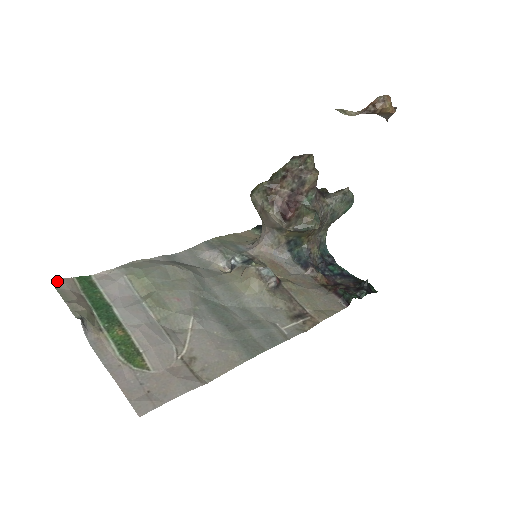
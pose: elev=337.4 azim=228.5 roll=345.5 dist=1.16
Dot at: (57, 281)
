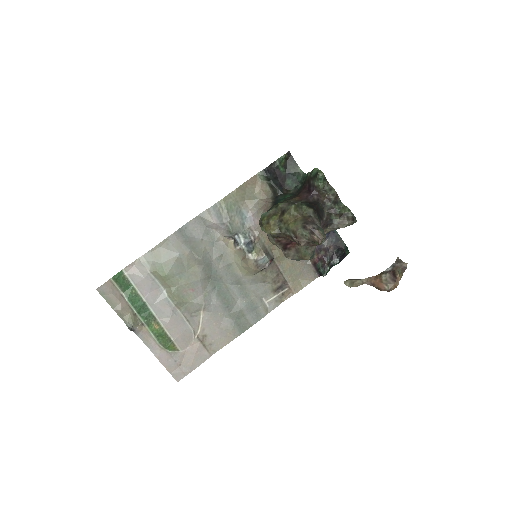
Dot at: (100, 288)
